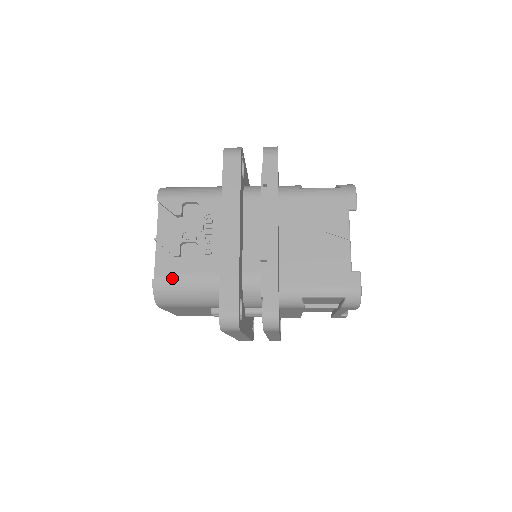
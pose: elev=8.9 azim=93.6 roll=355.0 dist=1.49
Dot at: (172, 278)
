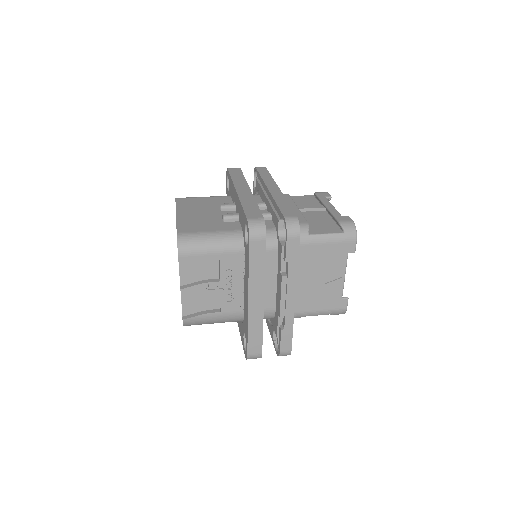
Dot at: (200, 318)
